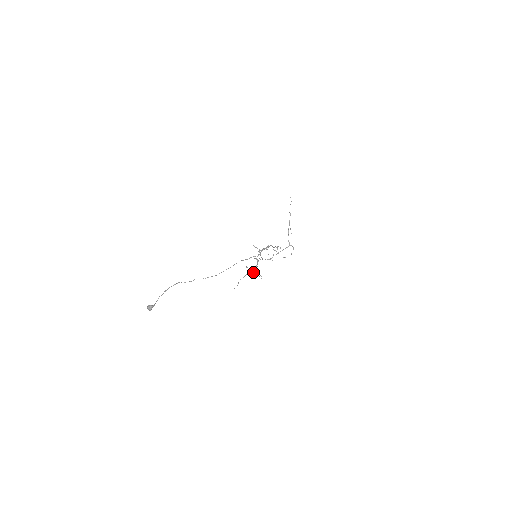
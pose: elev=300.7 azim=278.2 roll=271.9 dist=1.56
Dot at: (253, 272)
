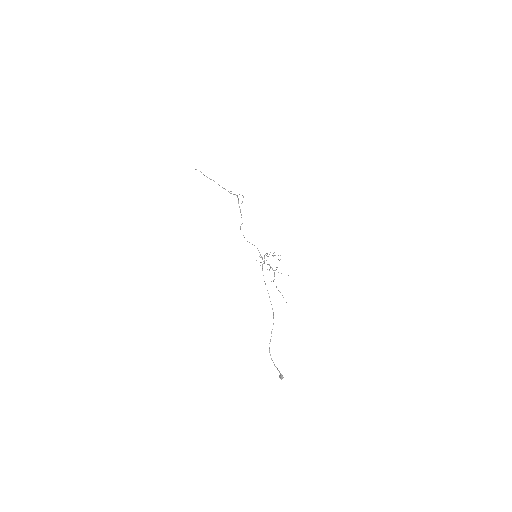
Dot at: (274, 273)
